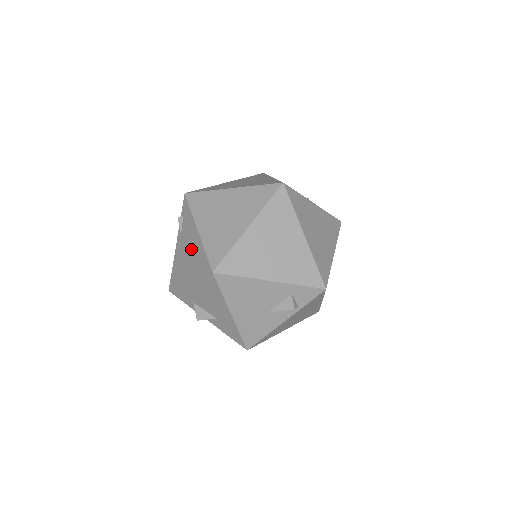
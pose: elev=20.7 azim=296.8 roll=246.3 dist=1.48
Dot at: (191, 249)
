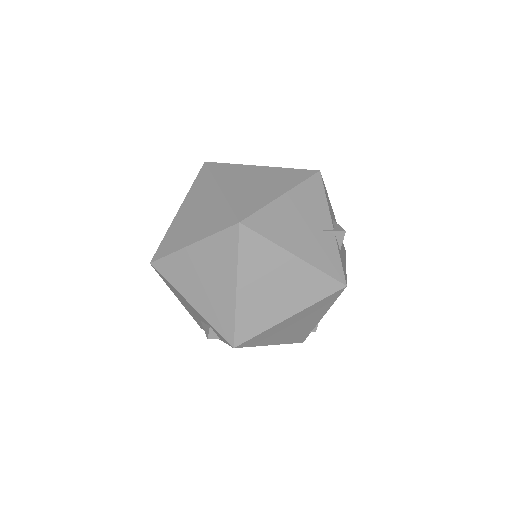
Dot at: occluded
